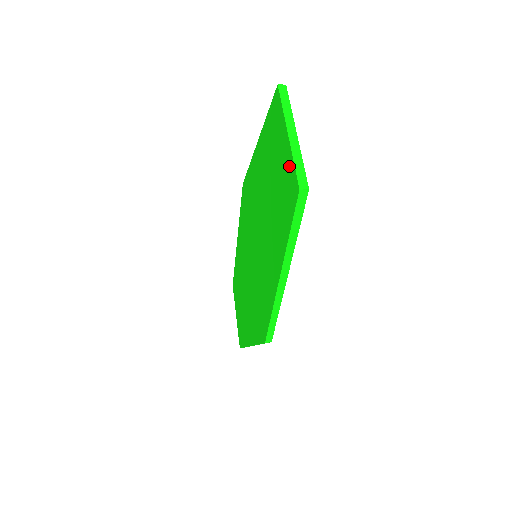
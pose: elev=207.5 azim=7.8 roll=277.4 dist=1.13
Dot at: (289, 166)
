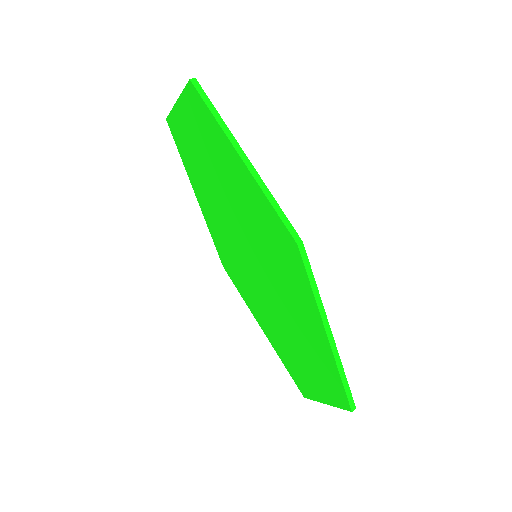
Dot at: (186, 102)
